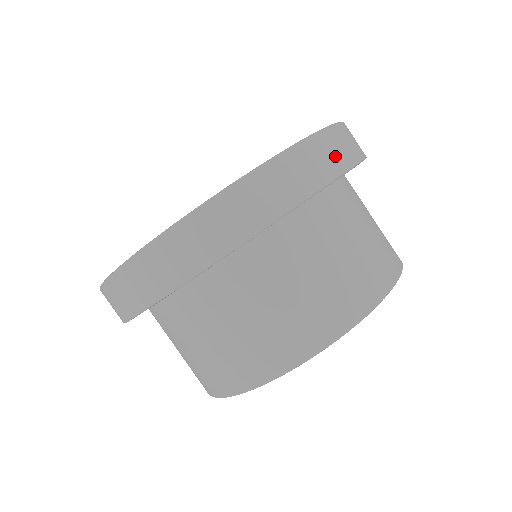
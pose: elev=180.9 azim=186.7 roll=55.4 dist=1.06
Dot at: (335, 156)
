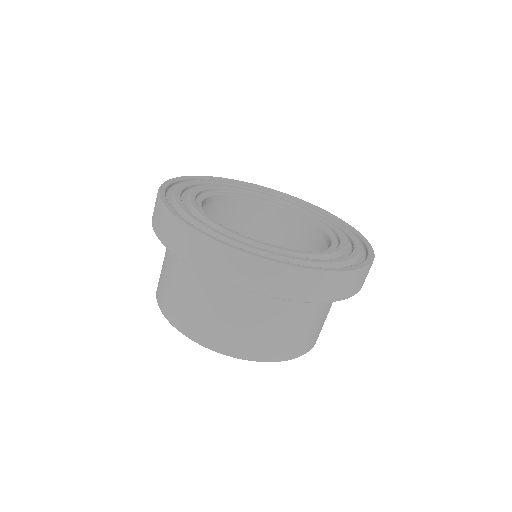
Dot at: (333, 291)
